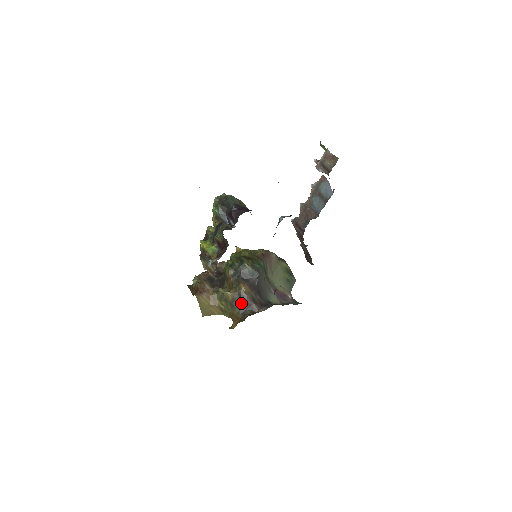
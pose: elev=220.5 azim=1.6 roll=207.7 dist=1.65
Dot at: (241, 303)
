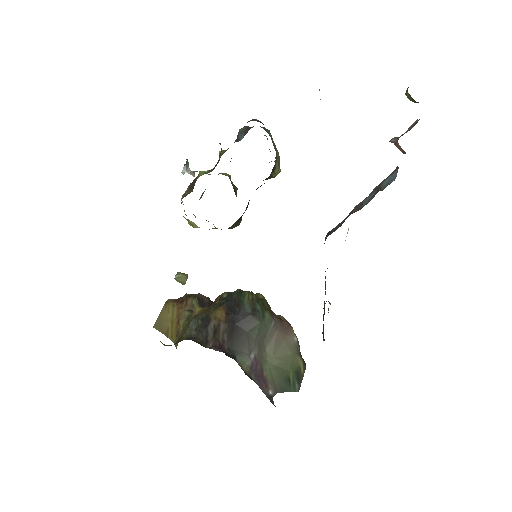
Dot at: (200, 325)
